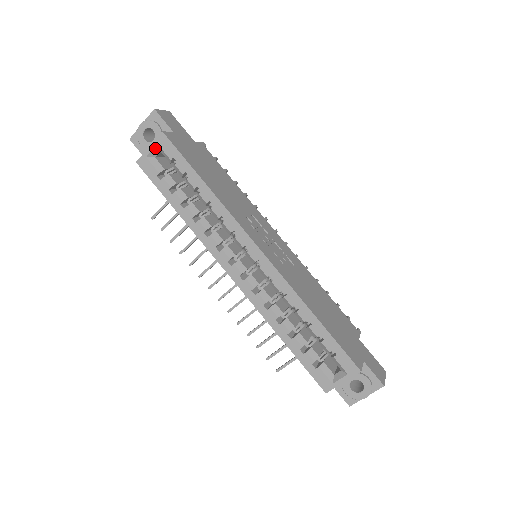
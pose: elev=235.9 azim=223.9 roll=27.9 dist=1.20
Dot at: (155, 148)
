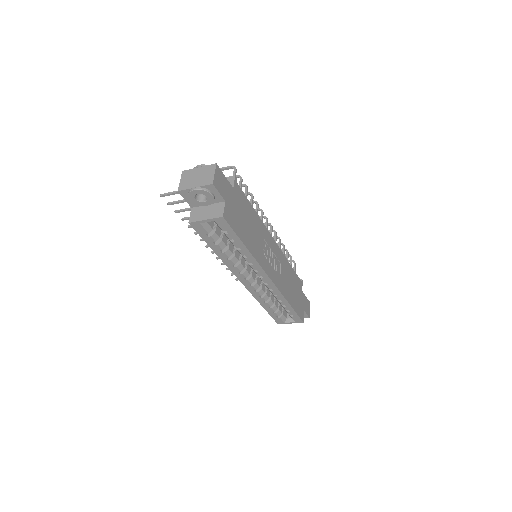
Dot at: occluded
